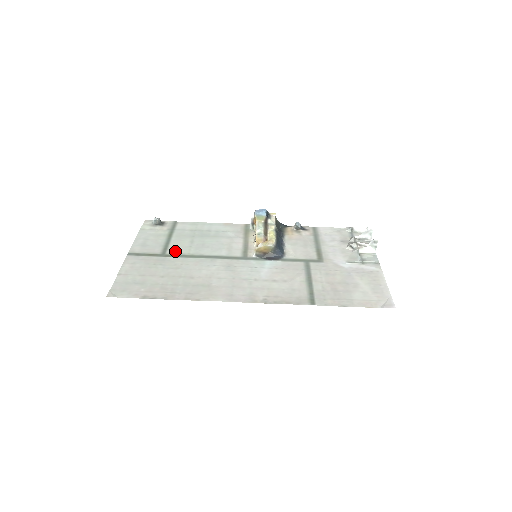
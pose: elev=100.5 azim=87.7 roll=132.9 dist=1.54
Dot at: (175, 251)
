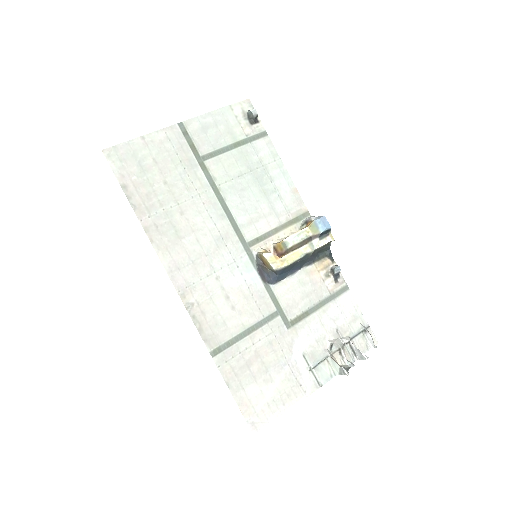
Dot at: (214, 168)
